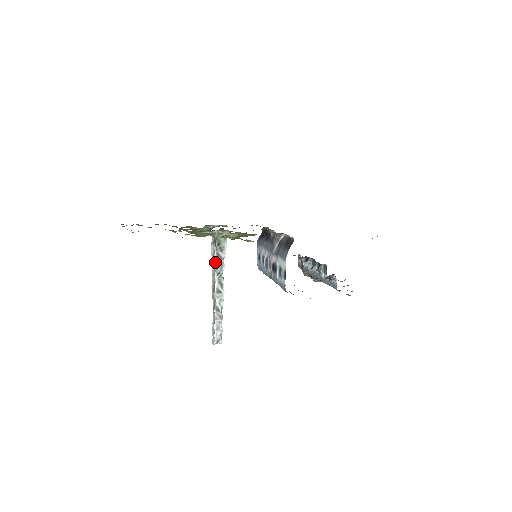
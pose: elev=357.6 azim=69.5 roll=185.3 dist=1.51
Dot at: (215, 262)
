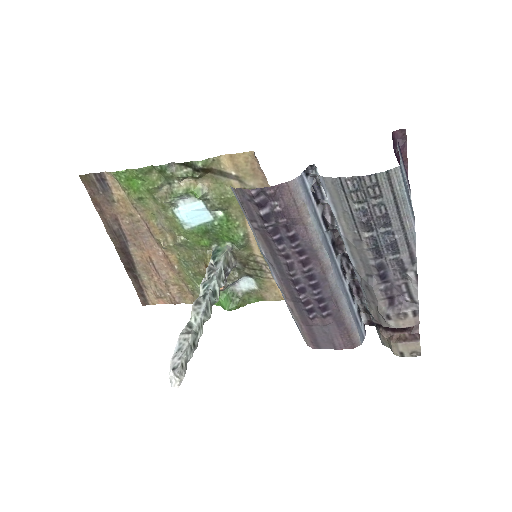
Dot at: (205, 277)
